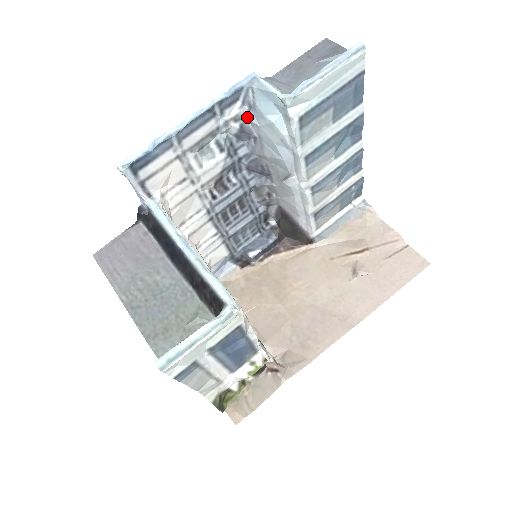
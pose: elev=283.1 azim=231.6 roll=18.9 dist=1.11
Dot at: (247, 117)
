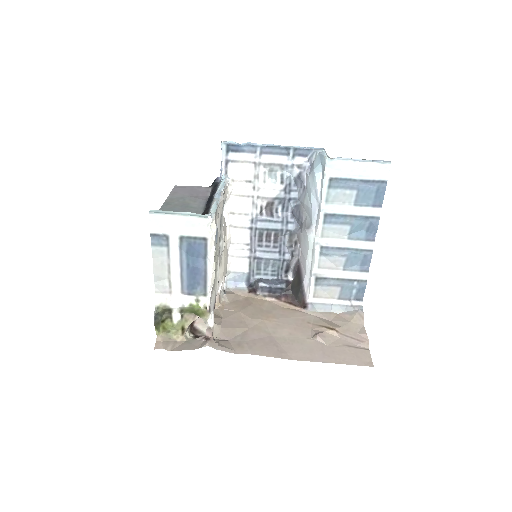
Dot at: (306, 170)
